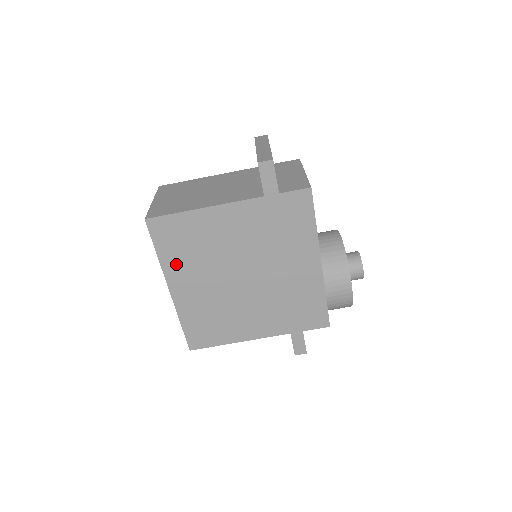
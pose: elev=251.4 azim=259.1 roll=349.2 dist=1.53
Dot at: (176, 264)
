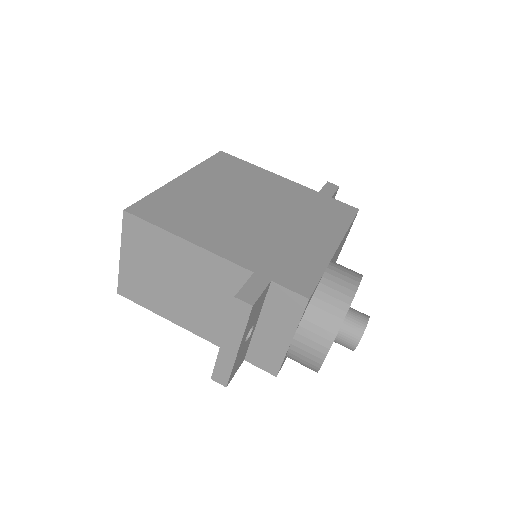
Dot at: (209, 172)
